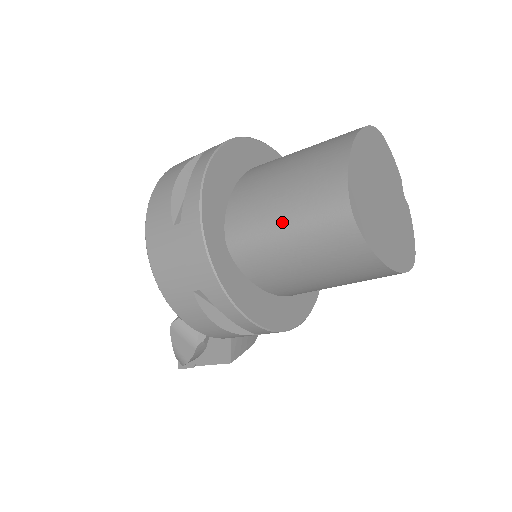
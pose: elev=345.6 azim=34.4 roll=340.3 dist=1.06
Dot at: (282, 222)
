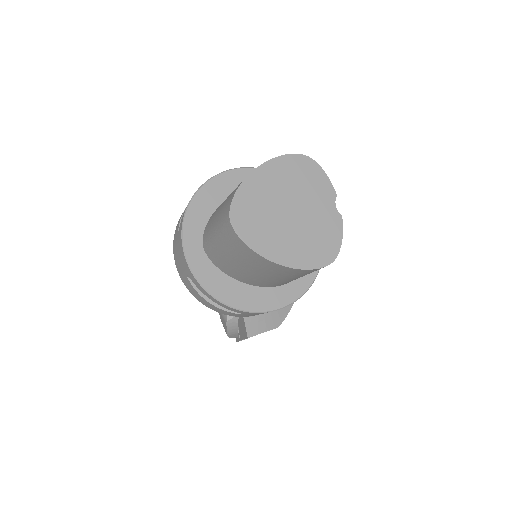
Dot at: (214, 229)
